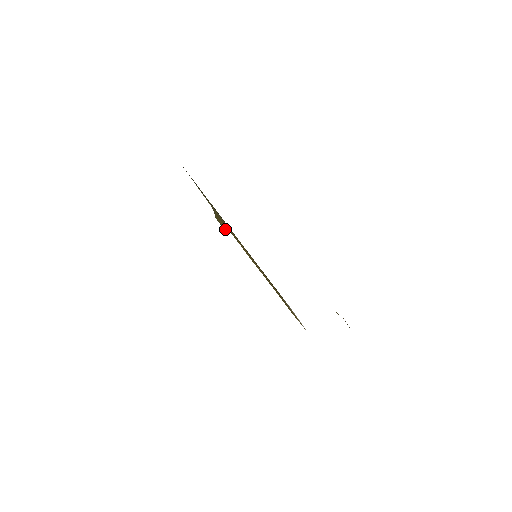
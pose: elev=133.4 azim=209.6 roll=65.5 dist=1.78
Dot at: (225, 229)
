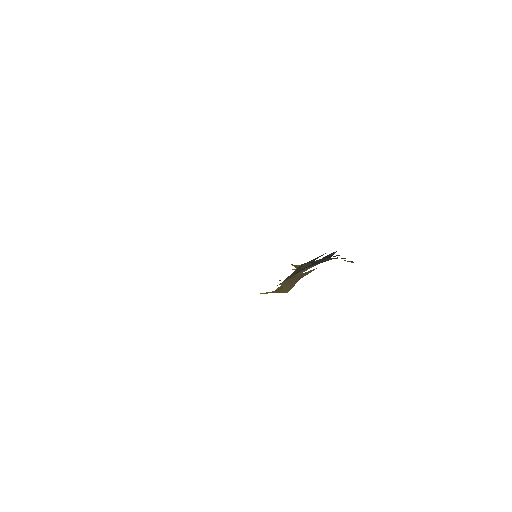
Dot at: occluded
